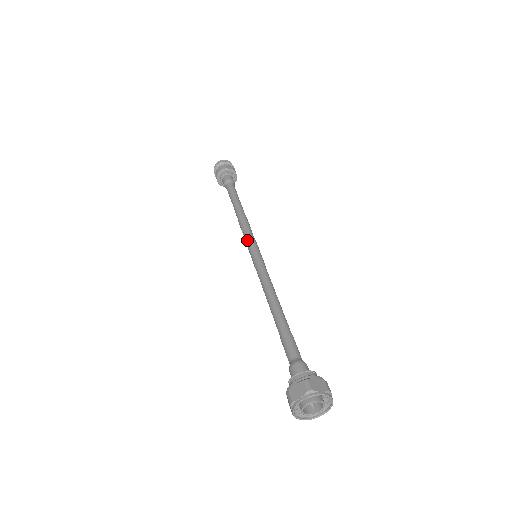
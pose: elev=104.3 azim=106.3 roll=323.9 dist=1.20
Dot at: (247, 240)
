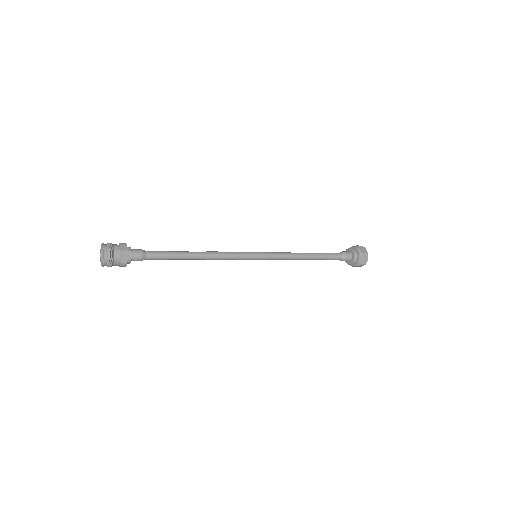
Dot at: occluded
